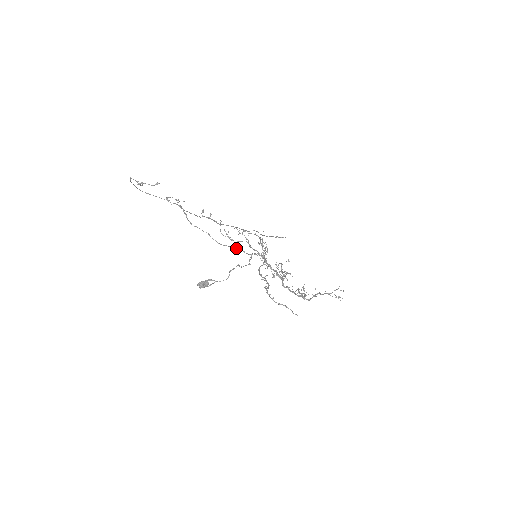
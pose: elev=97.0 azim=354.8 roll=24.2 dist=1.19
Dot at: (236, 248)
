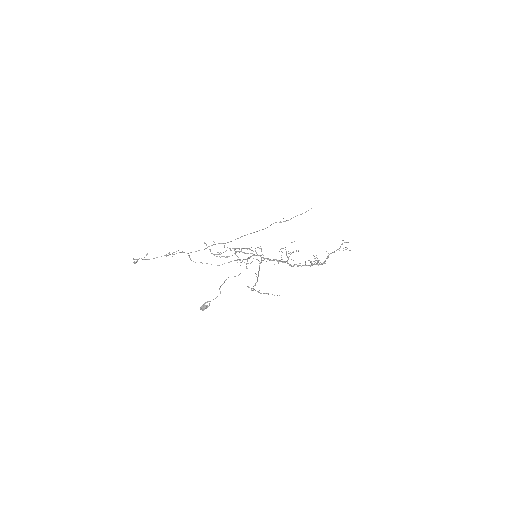
Dot at: occluded
